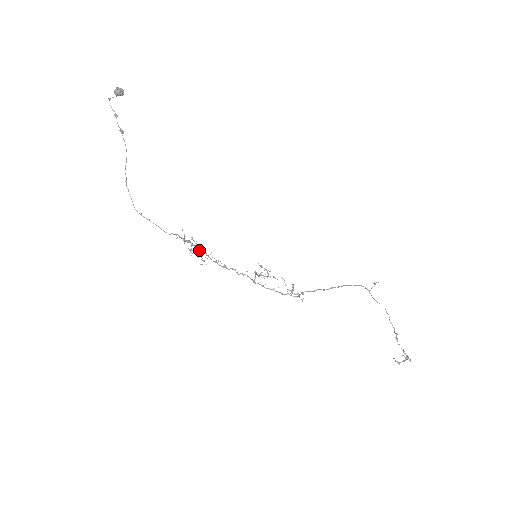
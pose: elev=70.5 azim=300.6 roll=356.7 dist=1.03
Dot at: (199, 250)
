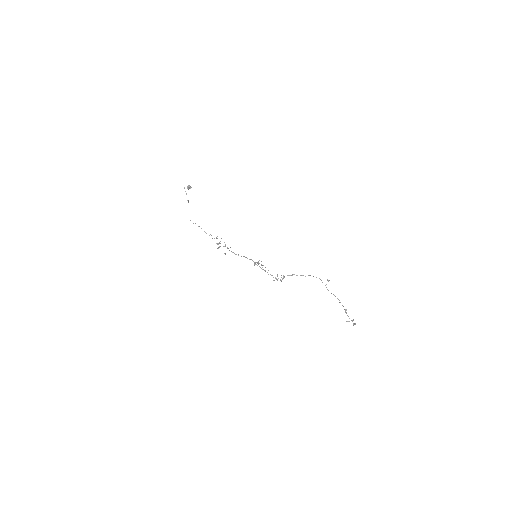
Dot at: occluded
